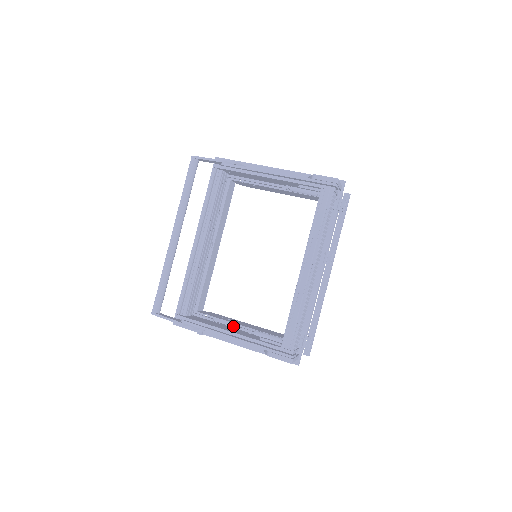
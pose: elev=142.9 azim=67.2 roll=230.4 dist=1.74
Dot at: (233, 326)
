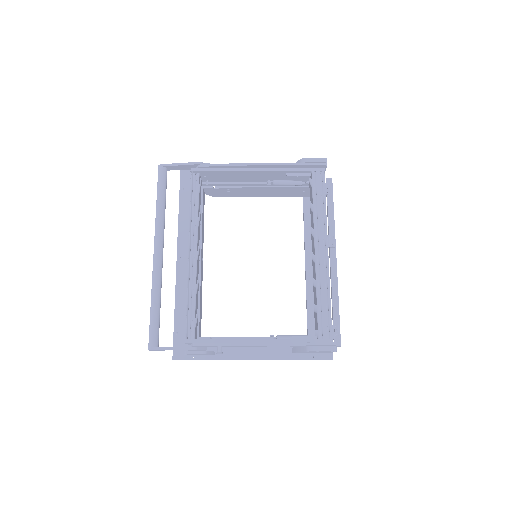
Dot at: occluded
